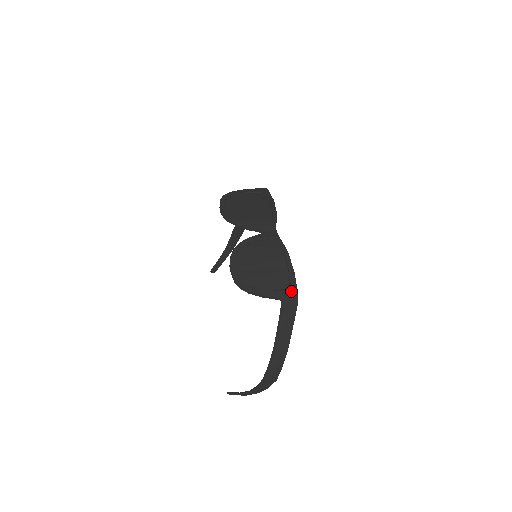
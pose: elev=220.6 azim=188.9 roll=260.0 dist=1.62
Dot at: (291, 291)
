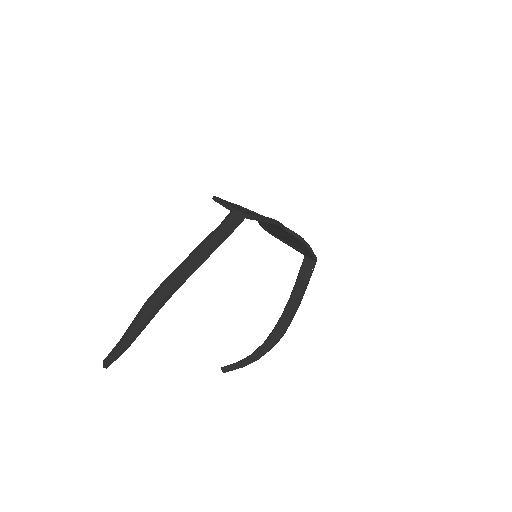
Dot at: (247, 212)
